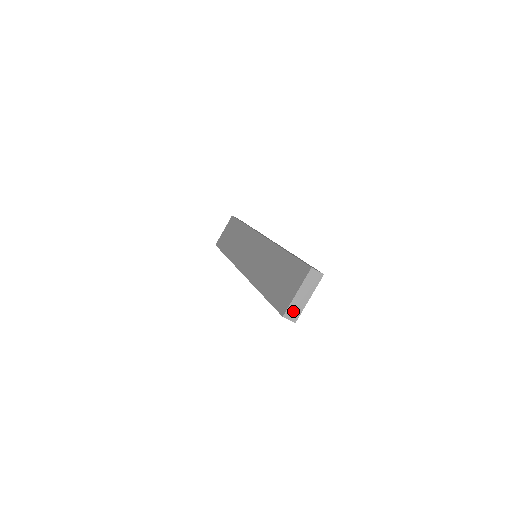
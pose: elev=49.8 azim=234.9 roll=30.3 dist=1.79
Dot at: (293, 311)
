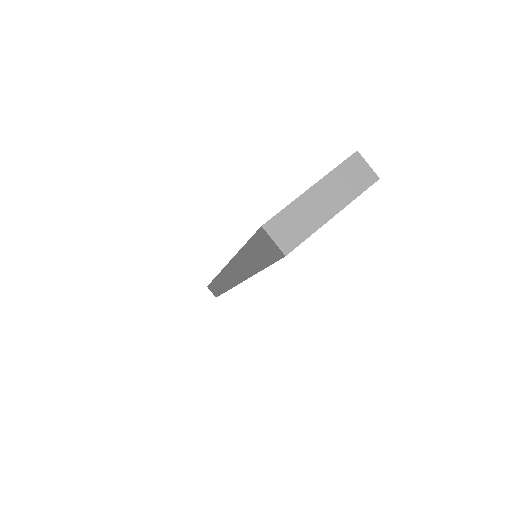
Dot at: (289, 225)
